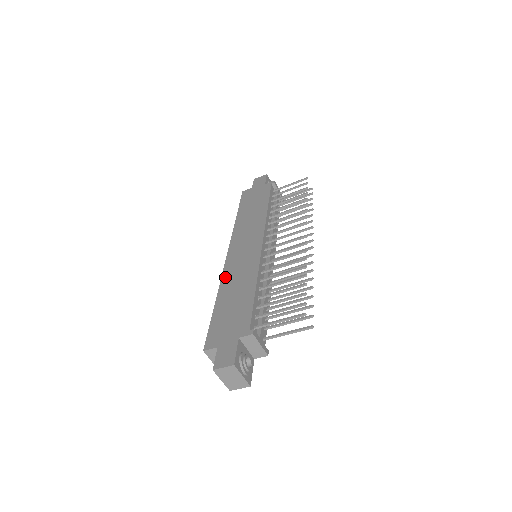
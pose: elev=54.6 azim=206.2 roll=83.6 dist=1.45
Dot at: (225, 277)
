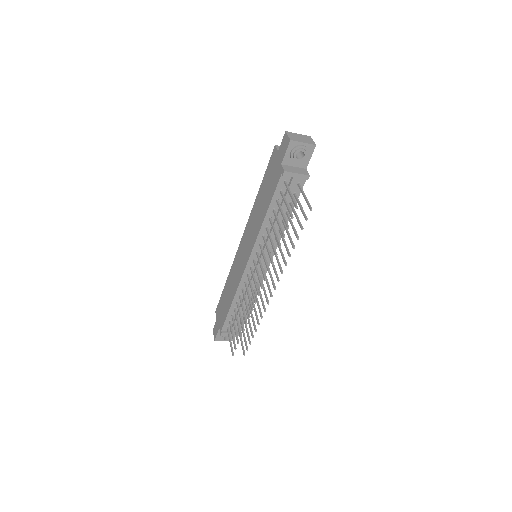
Dot at: (232, 267)
